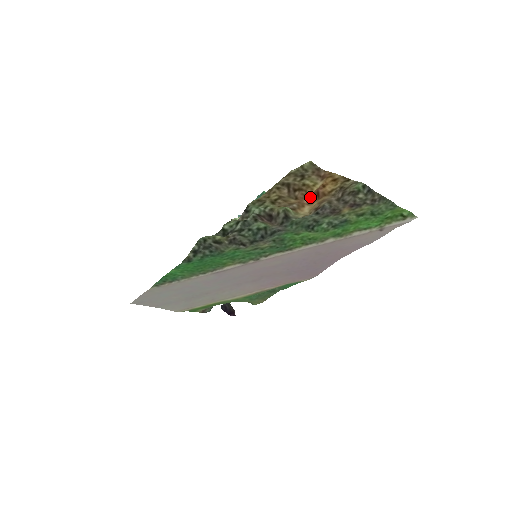
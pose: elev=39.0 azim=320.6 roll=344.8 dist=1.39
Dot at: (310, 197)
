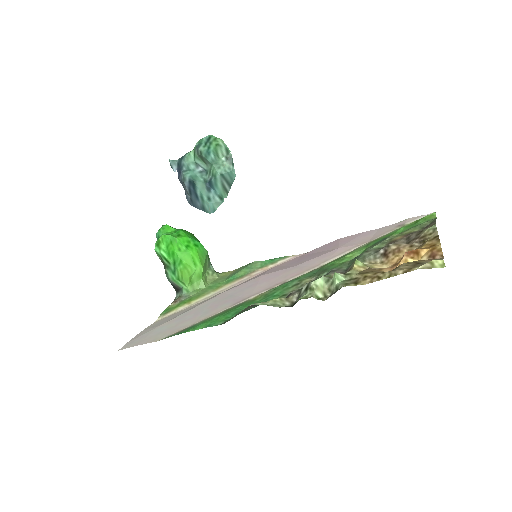
Dot at: (400, 261)
